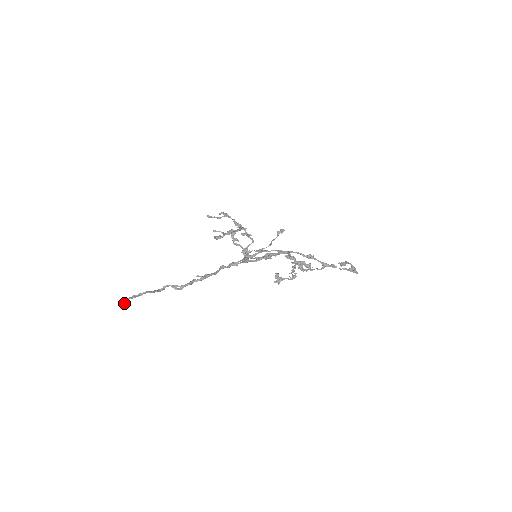
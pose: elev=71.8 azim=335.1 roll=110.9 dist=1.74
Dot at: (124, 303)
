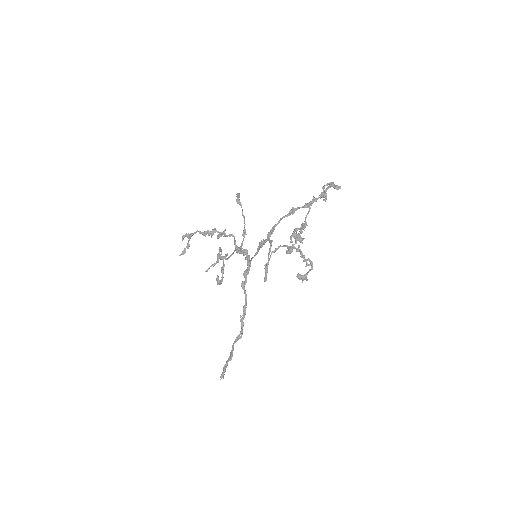
Dot at: (223, 378)
